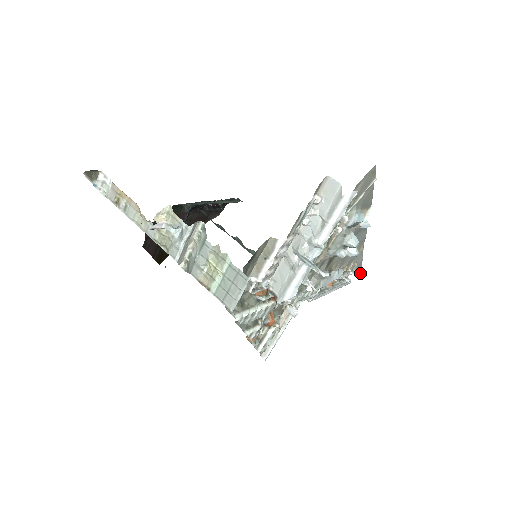
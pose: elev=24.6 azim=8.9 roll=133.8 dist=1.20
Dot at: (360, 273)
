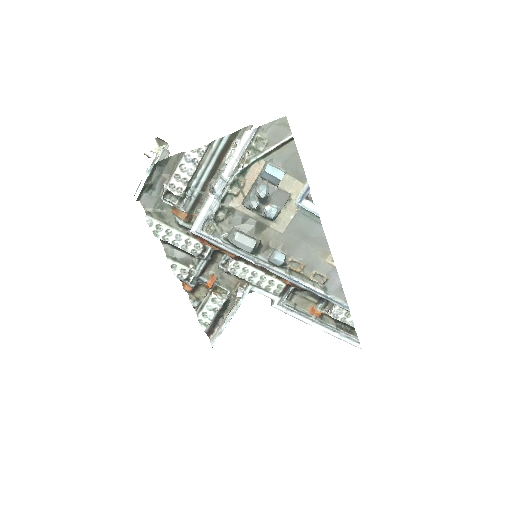
Dot at: (323, 288)
